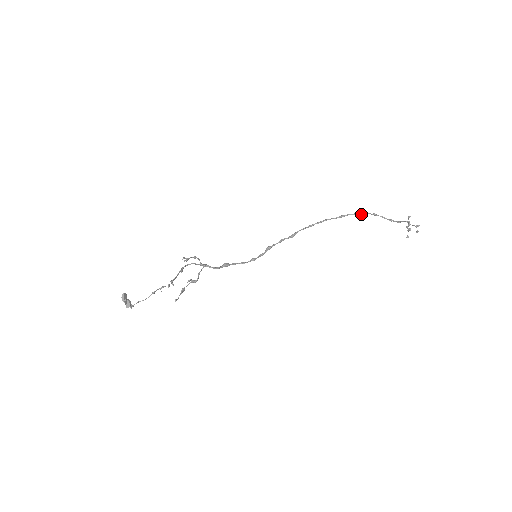
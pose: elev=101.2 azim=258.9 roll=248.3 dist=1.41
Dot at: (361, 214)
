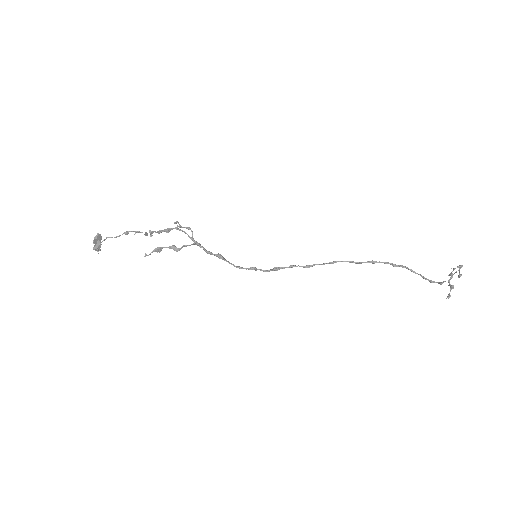
Dot at: (396, 265)
